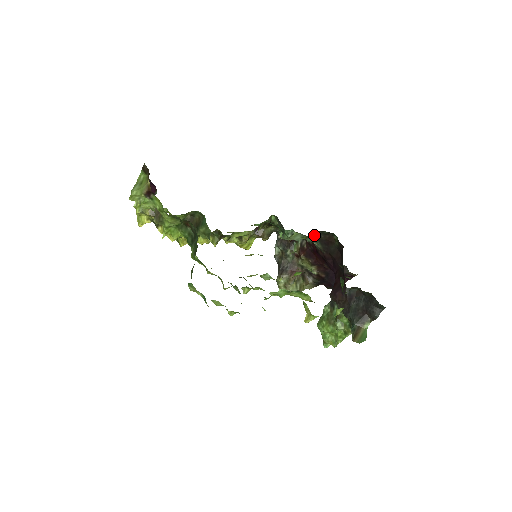
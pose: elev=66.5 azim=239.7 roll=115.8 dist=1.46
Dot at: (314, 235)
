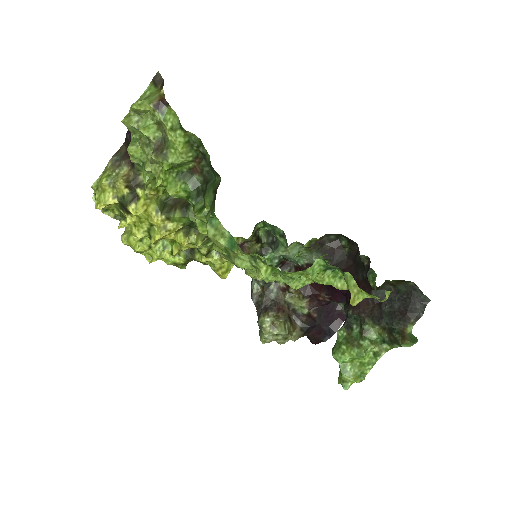
Dot at: (318, 242)
